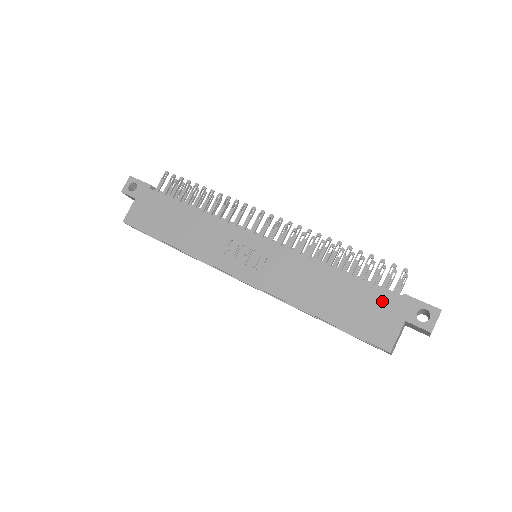
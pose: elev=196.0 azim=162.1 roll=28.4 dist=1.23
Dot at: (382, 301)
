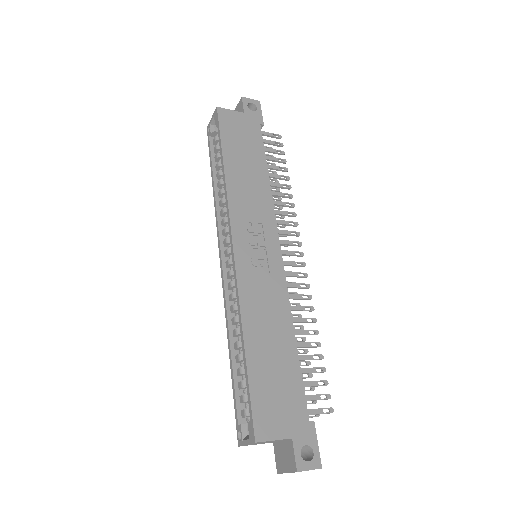
Dot at: (296, 404)
